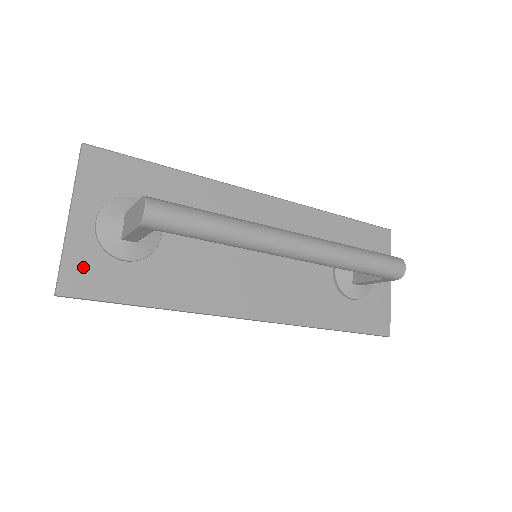
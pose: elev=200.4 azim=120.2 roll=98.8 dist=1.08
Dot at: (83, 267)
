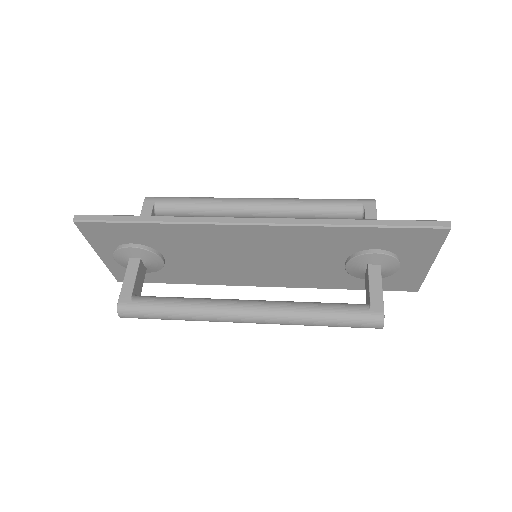
Dot at: (124, 272)
